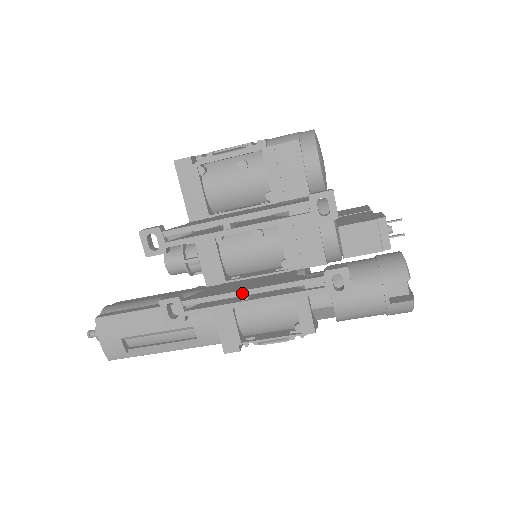
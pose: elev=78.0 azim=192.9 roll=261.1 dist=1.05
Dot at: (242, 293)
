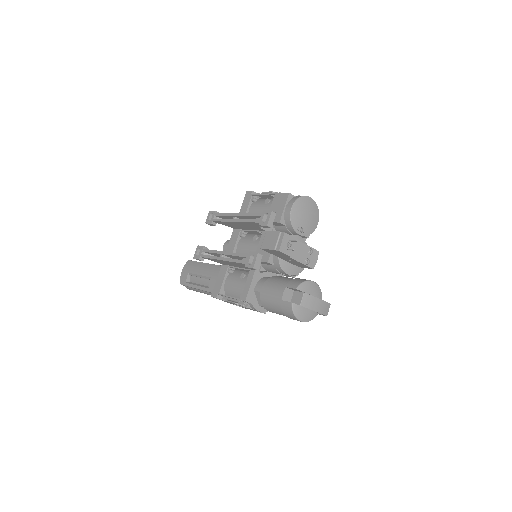
Dot at: (221, 252)
